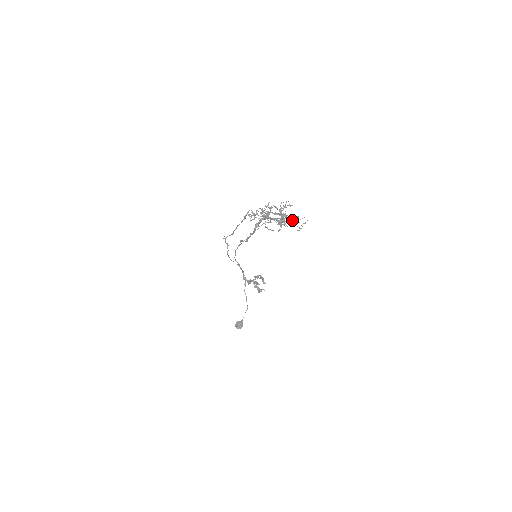
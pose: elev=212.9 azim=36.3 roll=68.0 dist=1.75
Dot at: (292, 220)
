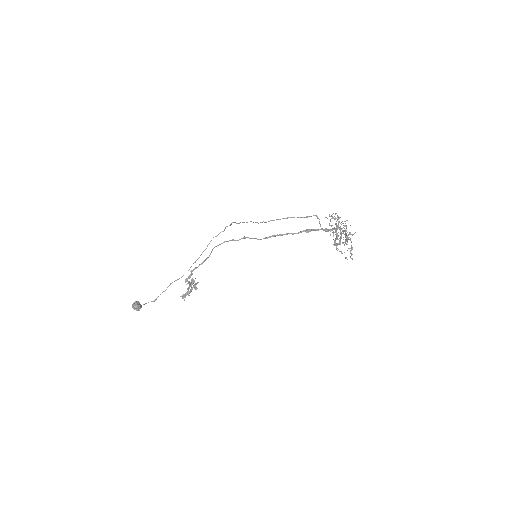
Dot at: (352, 247)
